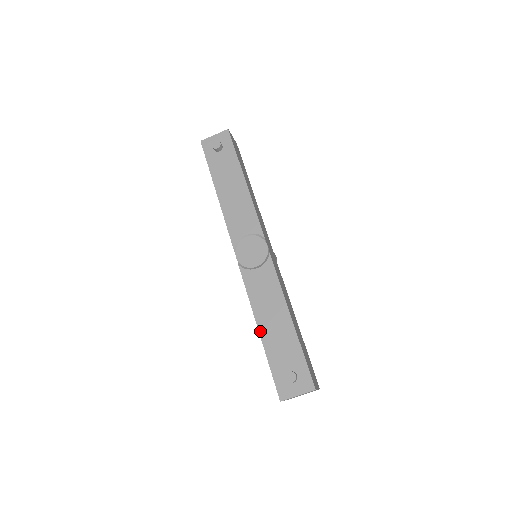
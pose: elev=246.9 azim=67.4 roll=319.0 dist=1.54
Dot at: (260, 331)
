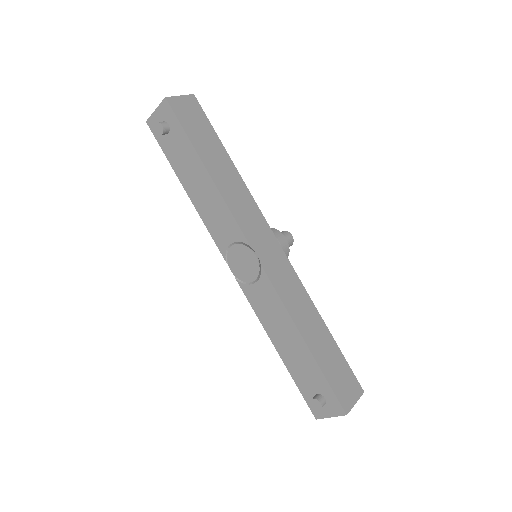
Dot at: (278, 351)
